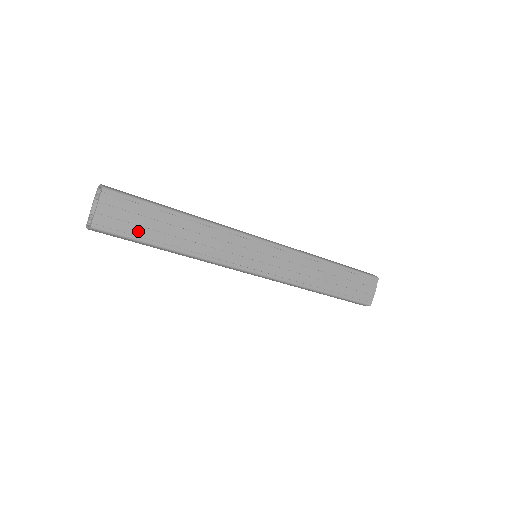
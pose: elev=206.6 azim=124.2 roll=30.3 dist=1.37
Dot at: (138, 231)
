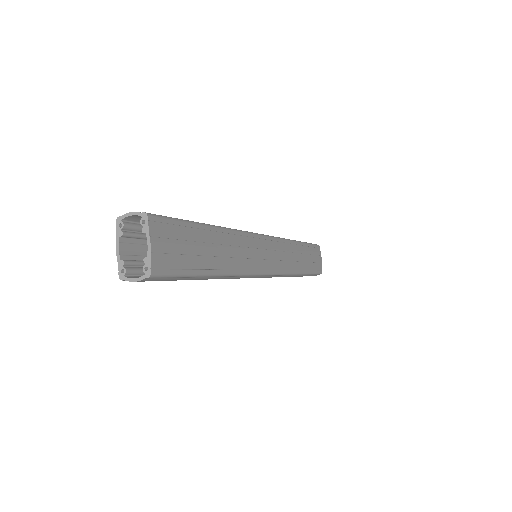
Dot at: (189, 262)
